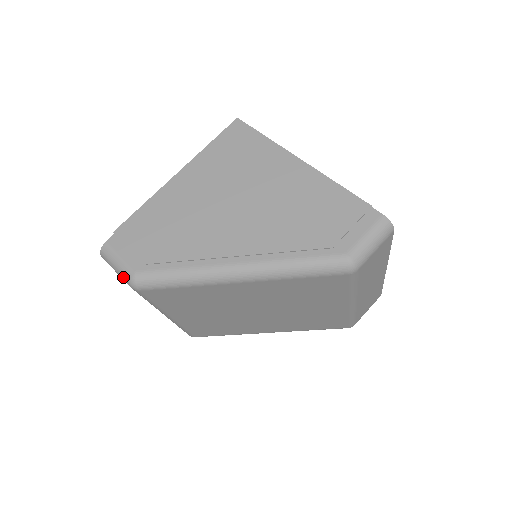
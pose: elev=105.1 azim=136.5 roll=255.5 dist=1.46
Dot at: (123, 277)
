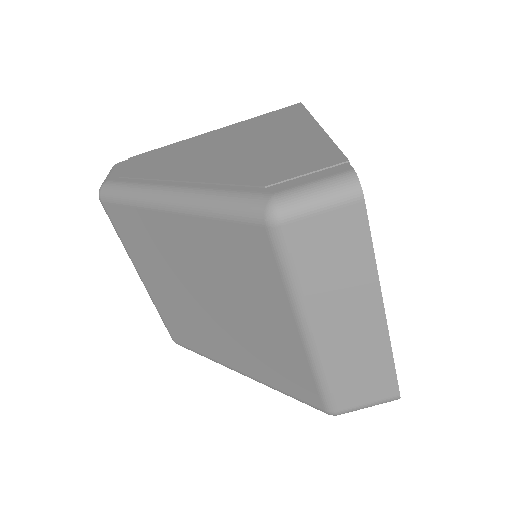
Dot at: occluded
